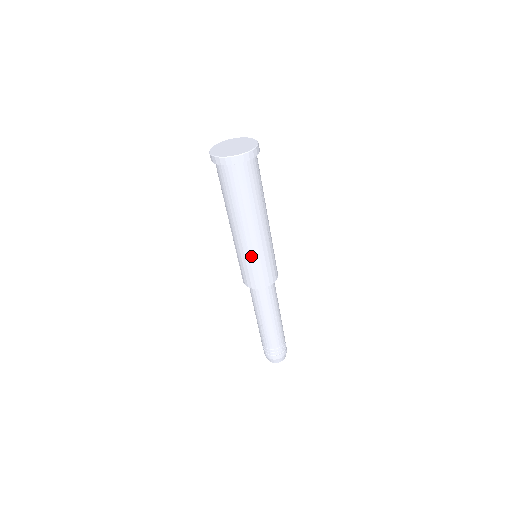
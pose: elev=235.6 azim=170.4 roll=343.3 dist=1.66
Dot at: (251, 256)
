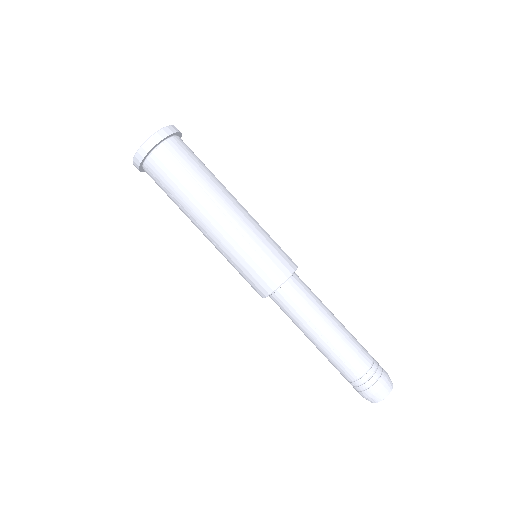
Dot at: (228, 258)
